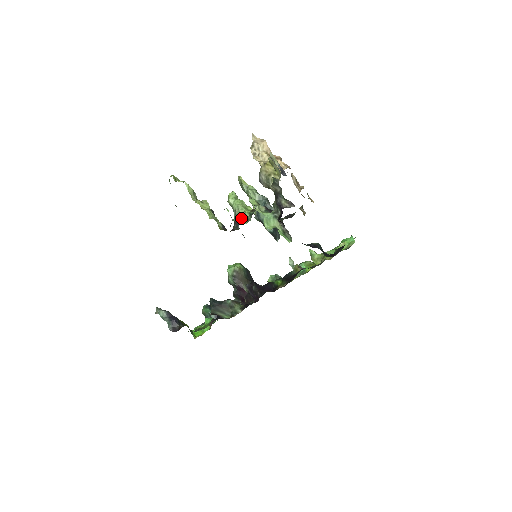
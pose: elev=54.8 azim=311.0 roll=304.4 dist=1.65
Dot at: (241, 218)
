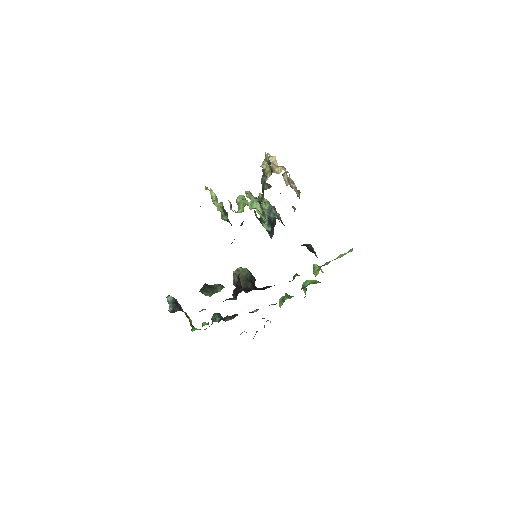
Dot at: (239, 210)
